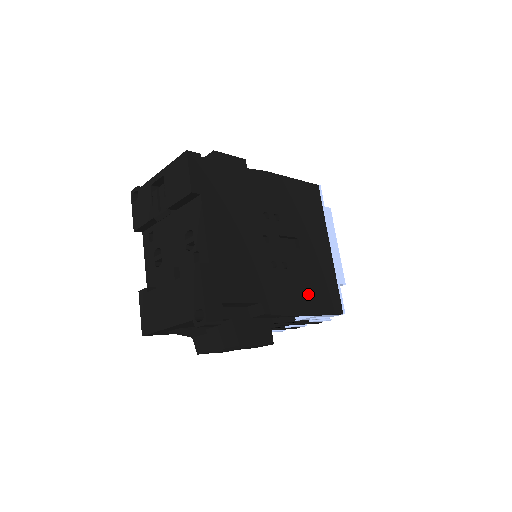
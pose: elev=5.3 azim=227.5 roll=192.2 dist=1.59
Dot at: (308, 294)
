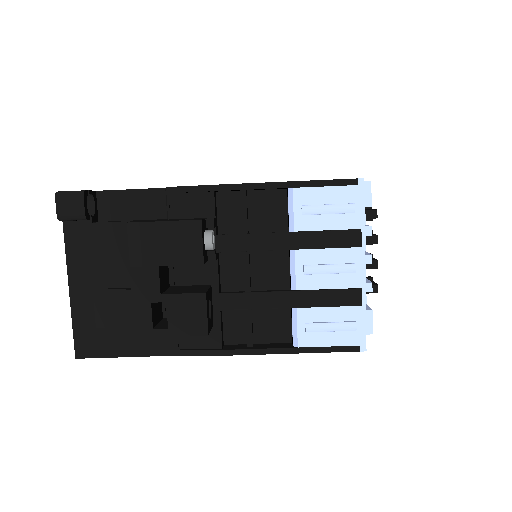
Dot at: occluded
